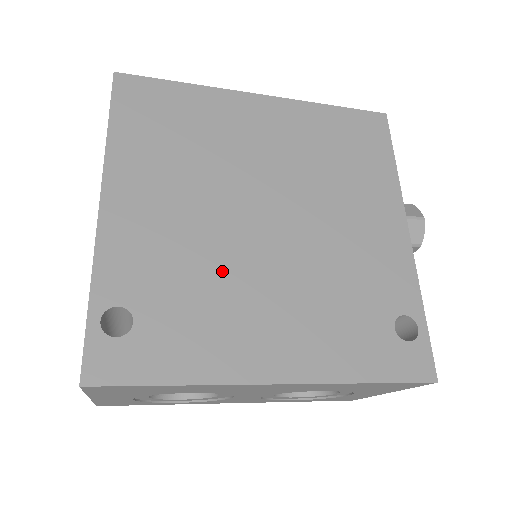
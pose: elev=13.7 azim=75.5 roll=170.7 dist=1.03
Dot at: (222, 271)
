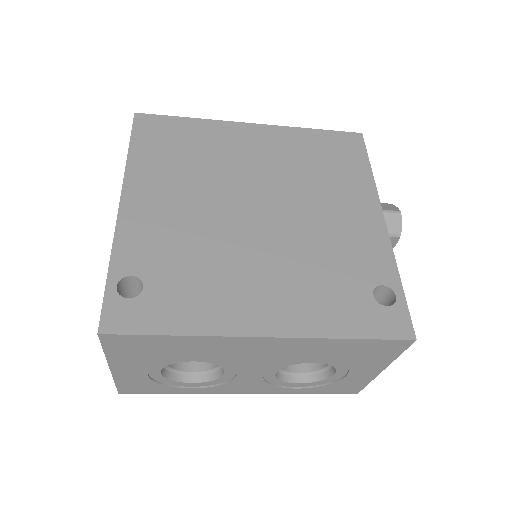
Dot at: (218, 250)
